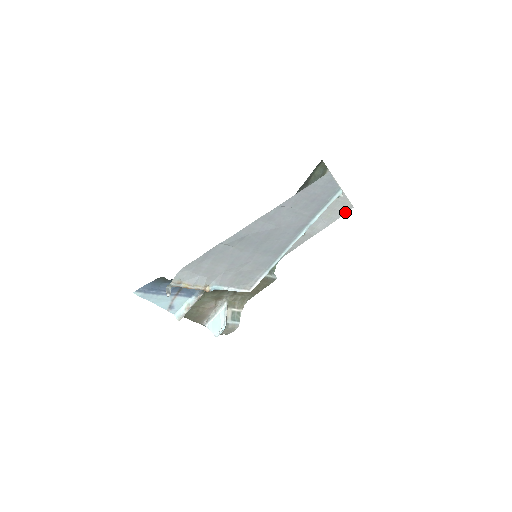
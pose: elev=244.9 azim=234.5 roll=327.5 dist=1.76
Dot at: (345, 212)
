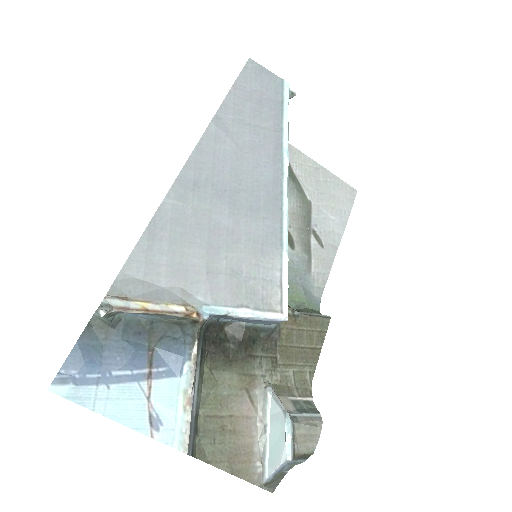
Dot at: (352, 200)
